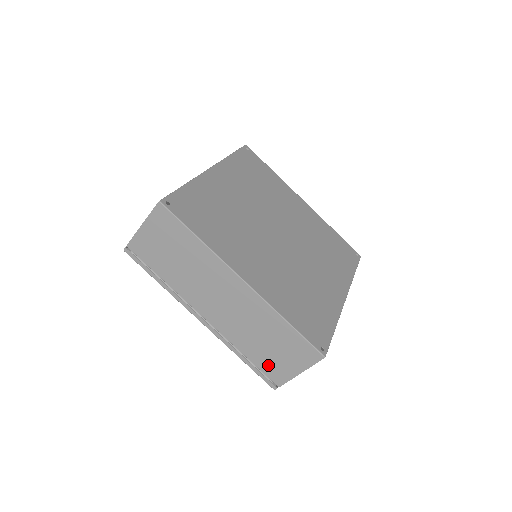
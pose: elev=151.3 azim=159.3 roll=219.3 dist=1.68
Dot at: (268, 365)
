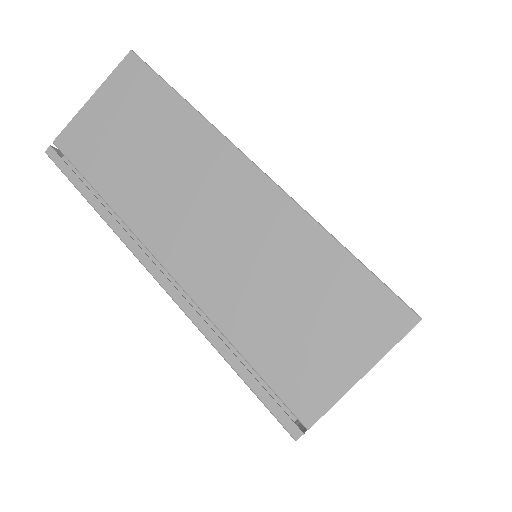
Dot at: (287, 365)
